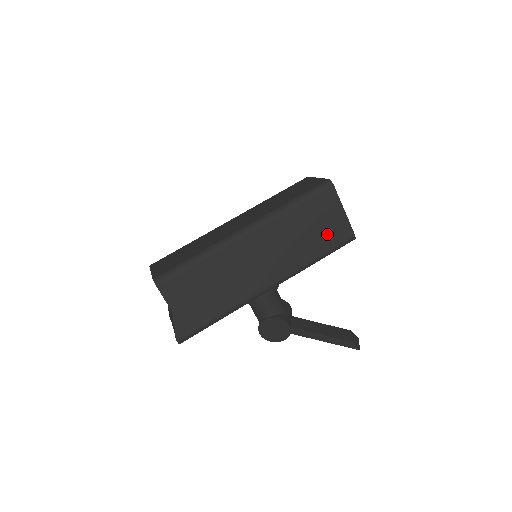
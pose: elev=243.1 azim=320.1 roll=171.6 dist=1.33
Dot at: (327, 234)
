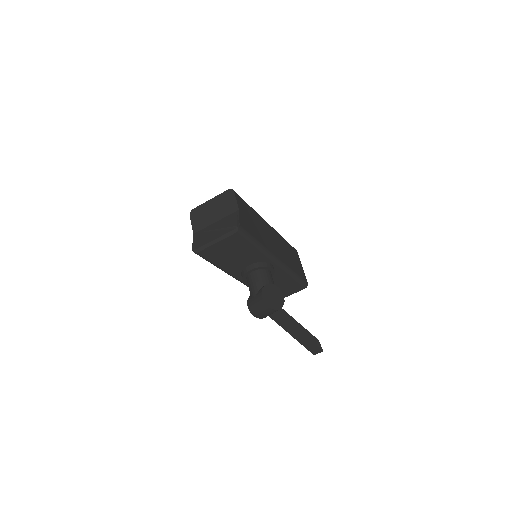
Dot at: (298, 268)
